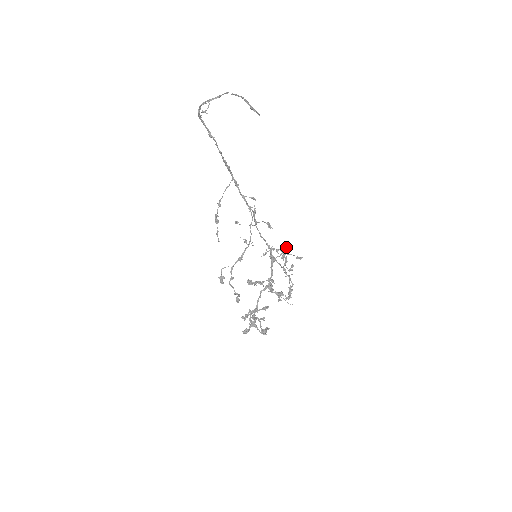
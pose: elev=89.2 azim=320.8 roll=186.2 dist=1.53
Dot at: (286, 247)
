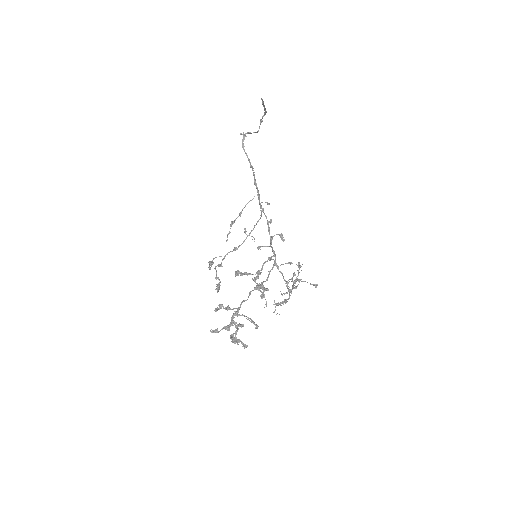
Dot at: (299, 268)
